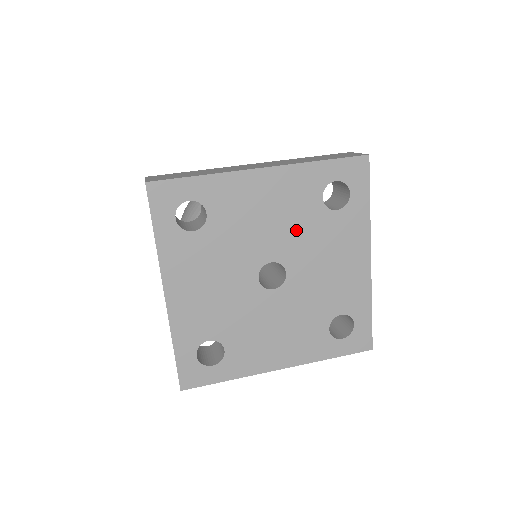
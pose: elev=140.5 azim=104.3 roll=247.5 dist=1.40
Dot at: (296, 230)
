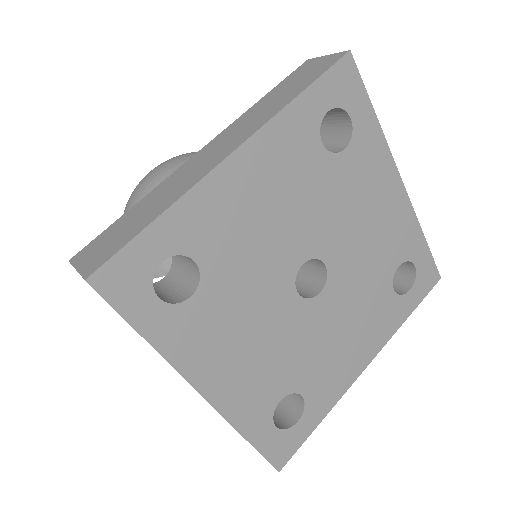
Dot at: (311, 206)
